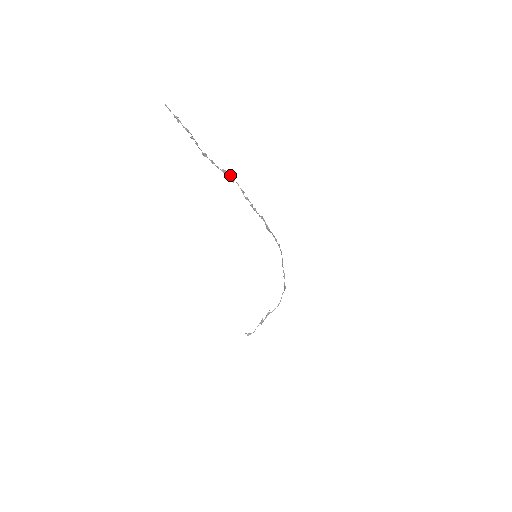
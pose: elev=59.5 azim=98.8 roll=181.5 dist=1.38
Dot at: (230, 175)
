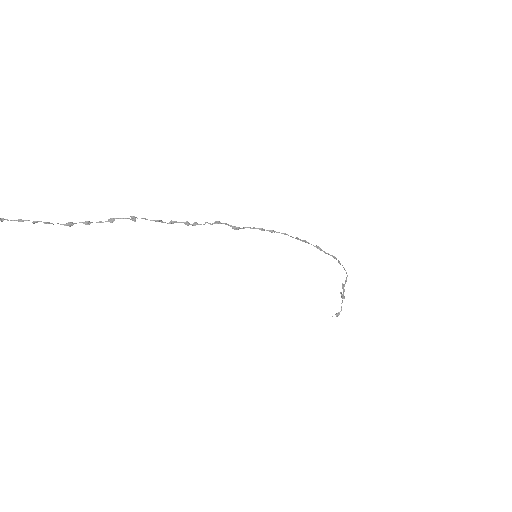
Dot at: (123, 218)
